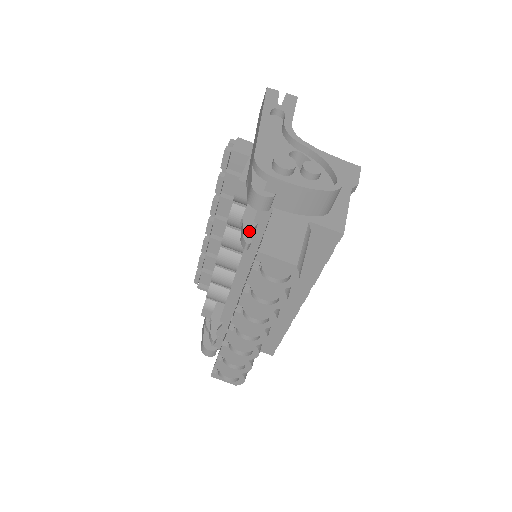
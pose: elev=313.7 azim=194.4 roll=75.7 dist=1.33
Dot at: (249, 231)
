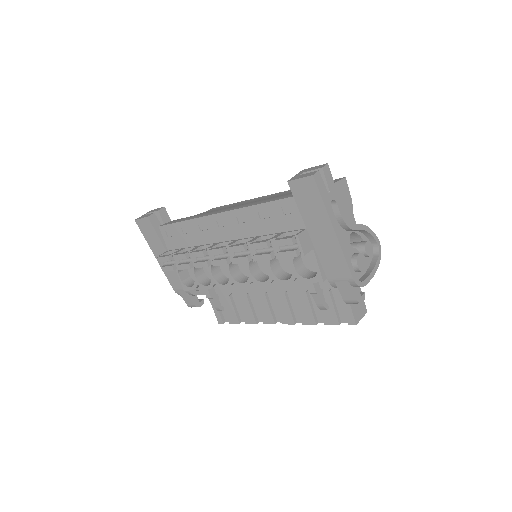
Dot at: (324, 299)
